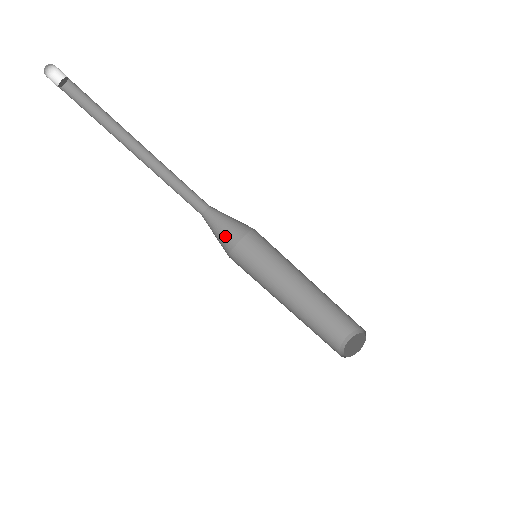
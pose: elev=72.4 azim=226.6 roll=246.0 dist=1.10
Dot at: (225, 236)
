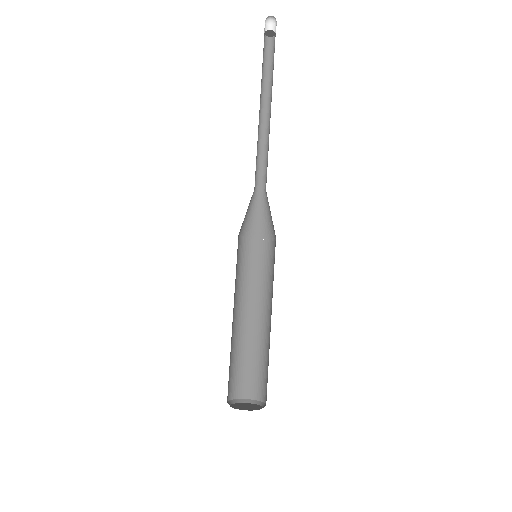
Dot at: (263, 224)
